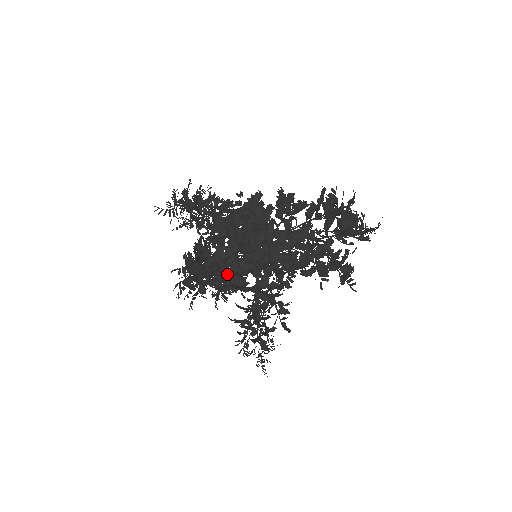
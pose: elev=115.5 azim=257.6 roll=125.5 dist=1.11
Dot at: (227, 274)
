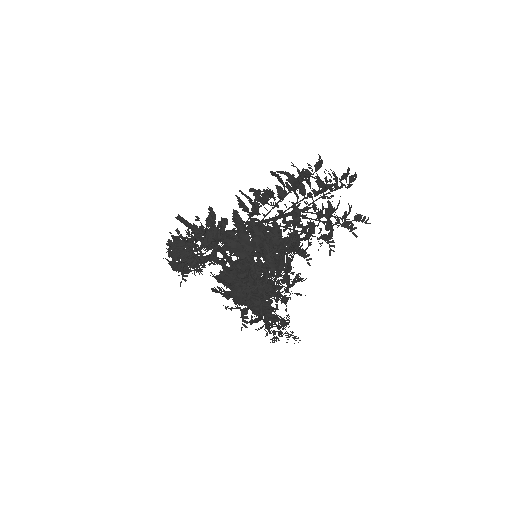
Dot at: (276, 279)
